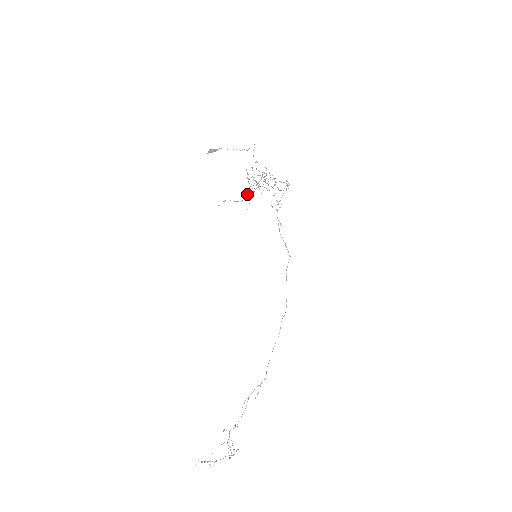
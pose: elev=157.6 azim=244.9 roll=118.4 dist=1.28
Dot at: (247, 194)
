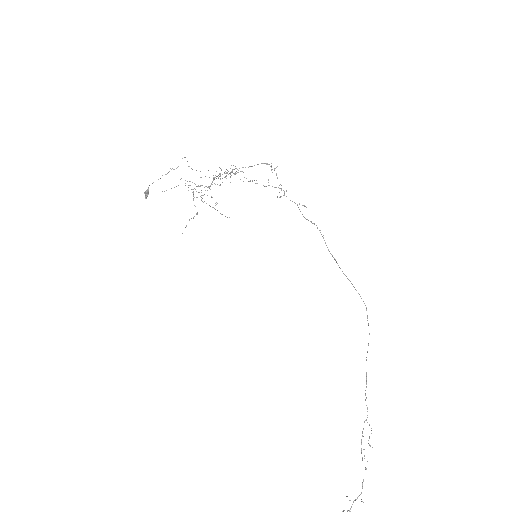
Dot at: occluded
